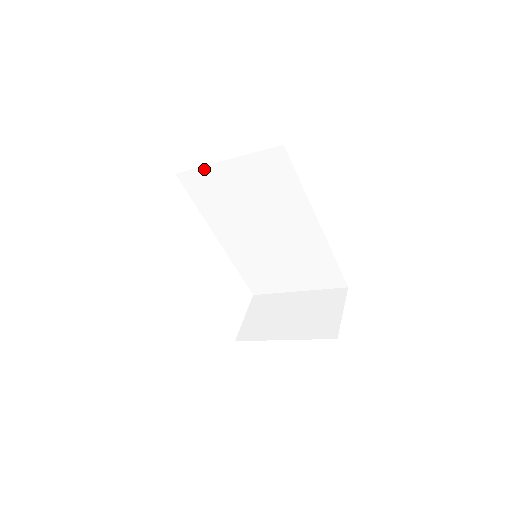
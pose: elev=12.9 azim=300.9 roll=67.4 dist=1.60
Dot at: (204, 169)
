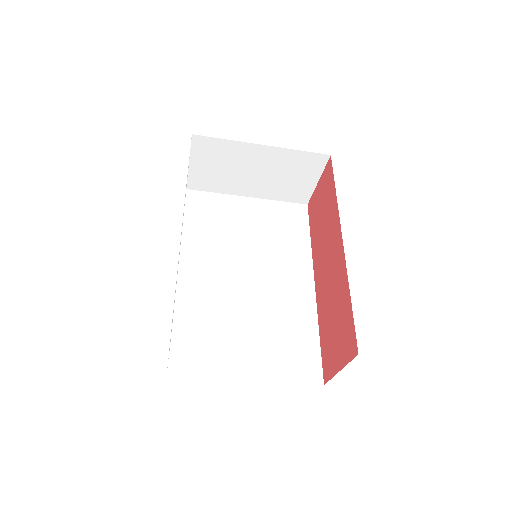
Dot at: (221, 196)
